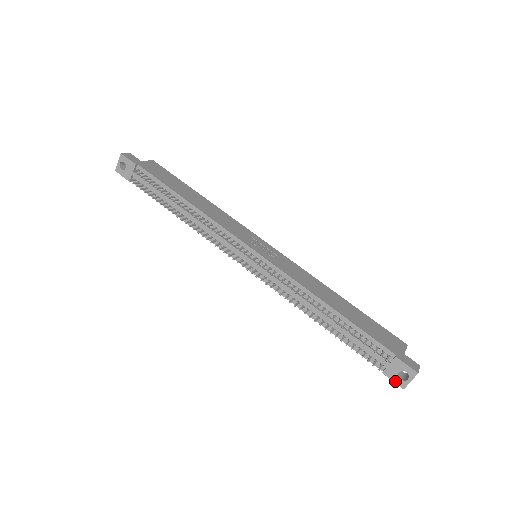
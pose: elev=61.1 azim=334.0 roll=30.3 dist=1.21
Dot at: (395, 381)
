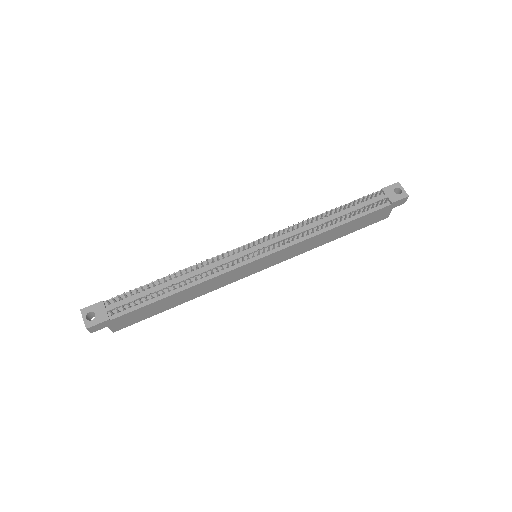
Dot at: (401, 198)
